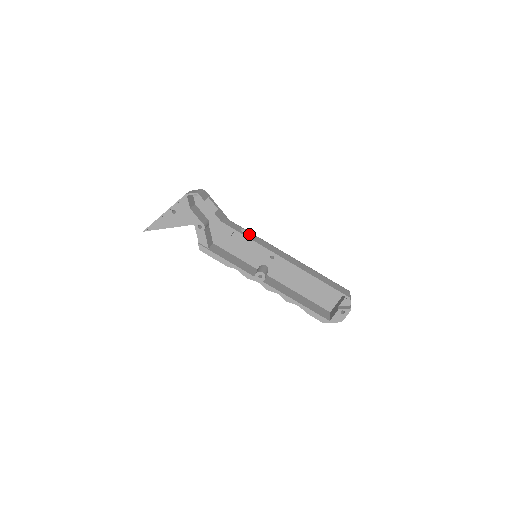
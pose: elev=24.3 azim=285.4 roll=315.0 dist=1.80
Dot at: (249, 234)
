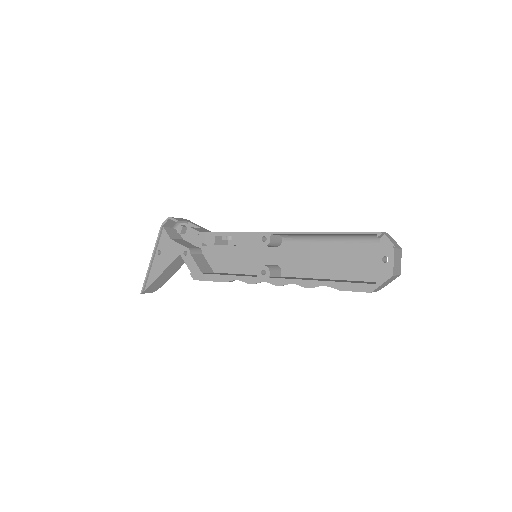
Dot at: occluded
